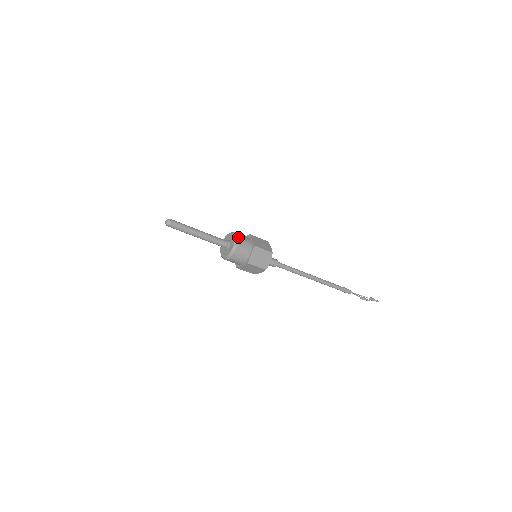
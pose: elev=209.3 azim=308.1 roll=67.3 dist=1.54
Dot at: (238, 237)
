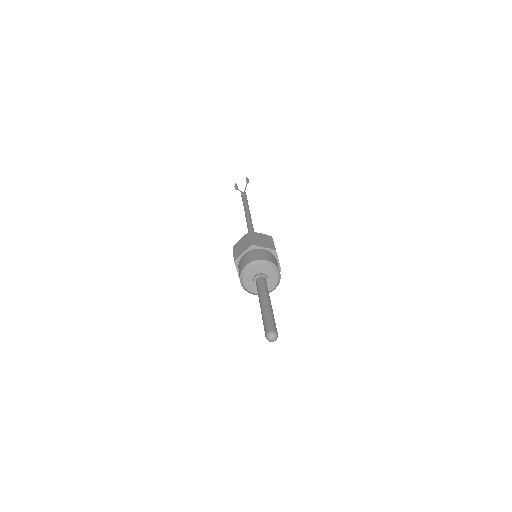
Dot at: (269, 261)
